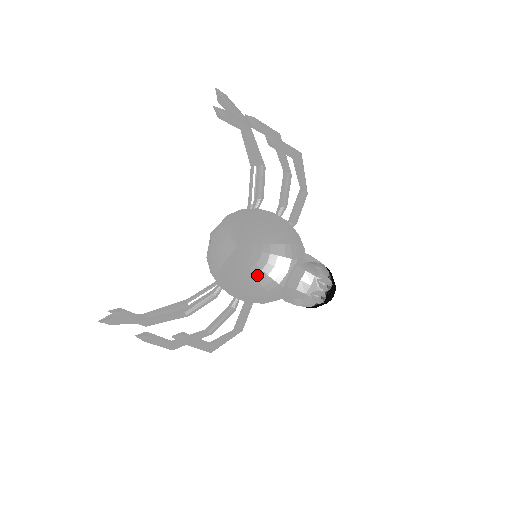
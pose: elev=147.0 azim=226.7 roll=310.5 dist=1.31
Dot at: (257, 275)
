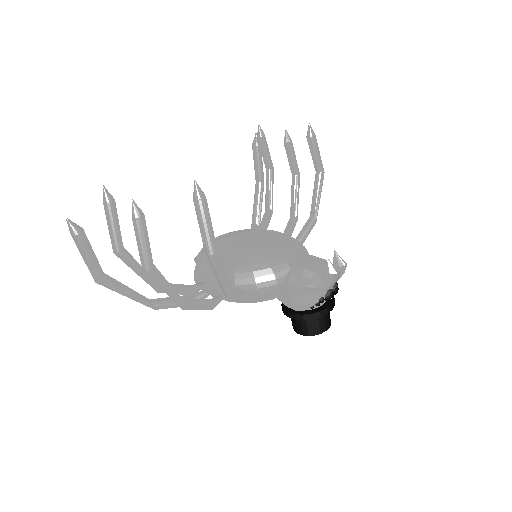
Dot at: (263, 250)
